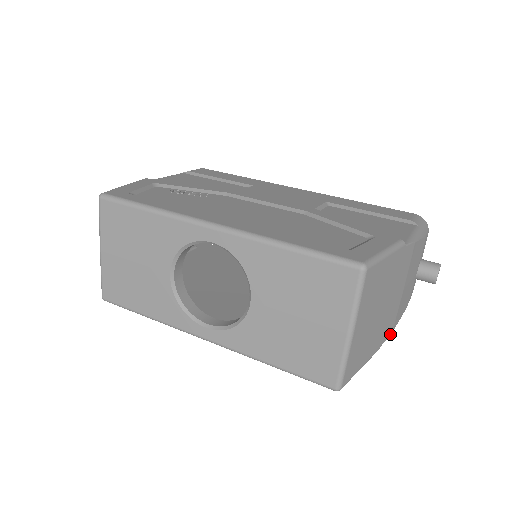
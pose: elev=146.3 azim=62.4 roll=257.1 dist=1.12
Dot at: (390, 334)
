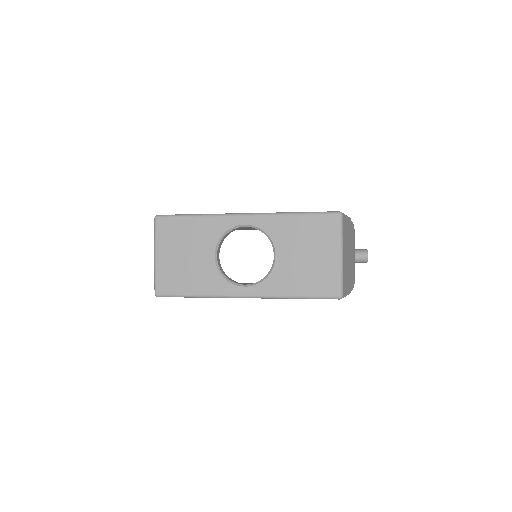
Dot at: (353, 287)
